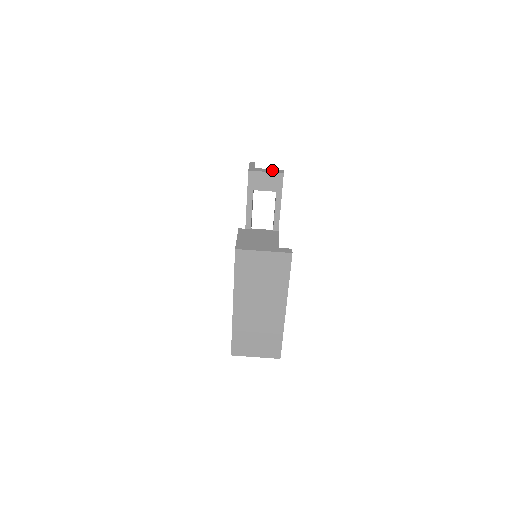
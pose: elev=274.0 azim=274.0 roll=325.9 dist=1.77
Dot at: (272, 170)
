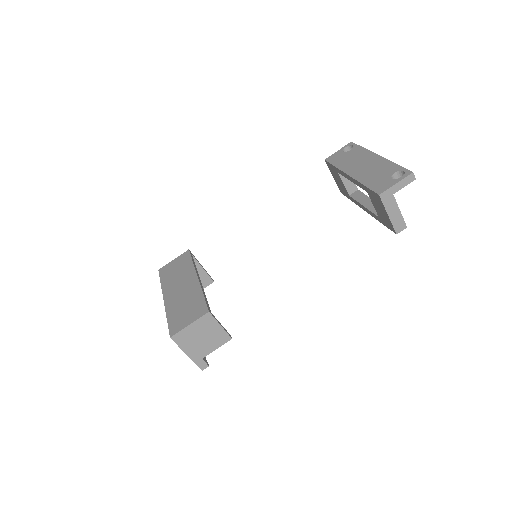
Dot at: (398, 218)
